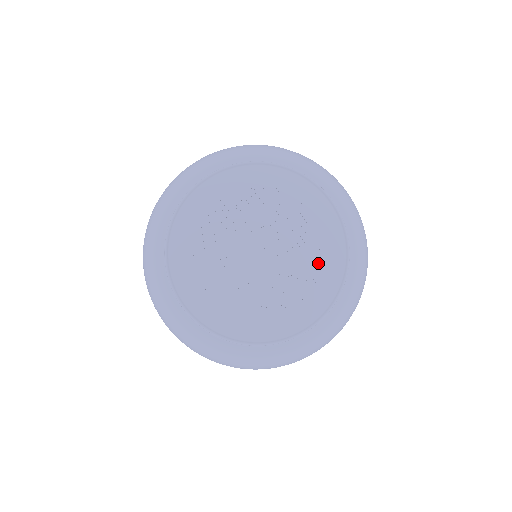
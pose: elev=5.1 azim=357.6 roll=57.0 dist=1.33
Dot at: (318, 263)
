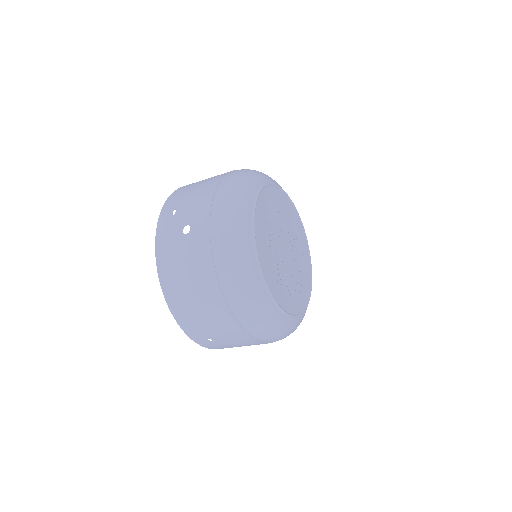
Dot at: (304, 272)
